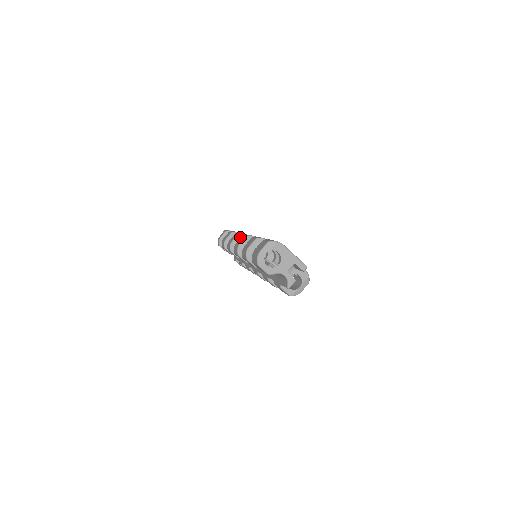
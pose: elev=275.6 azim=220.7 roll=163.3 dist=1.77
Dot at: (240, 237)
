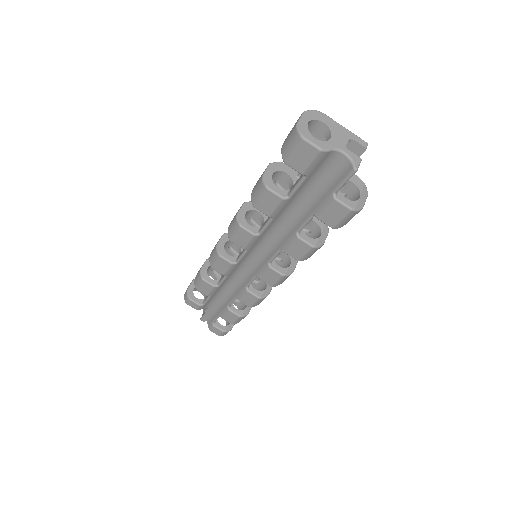
Dot at: (227, 236)
